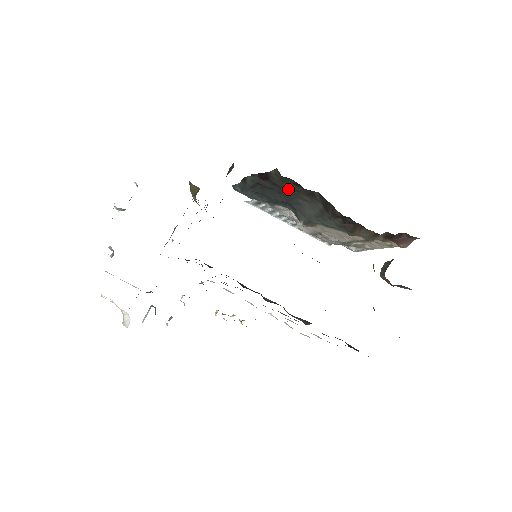
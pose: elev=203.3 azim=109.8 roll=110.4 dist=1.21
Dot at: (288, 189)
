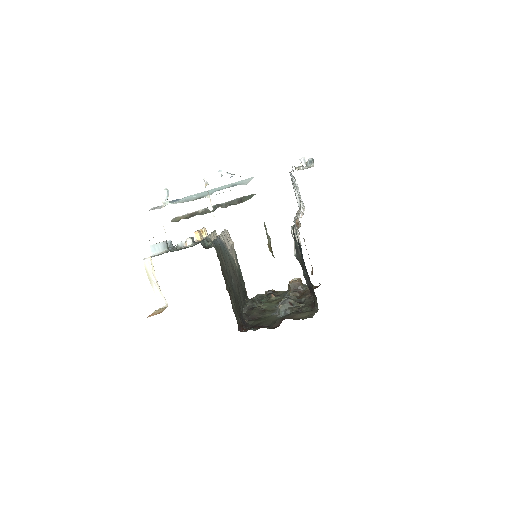
Dot at: occluded
